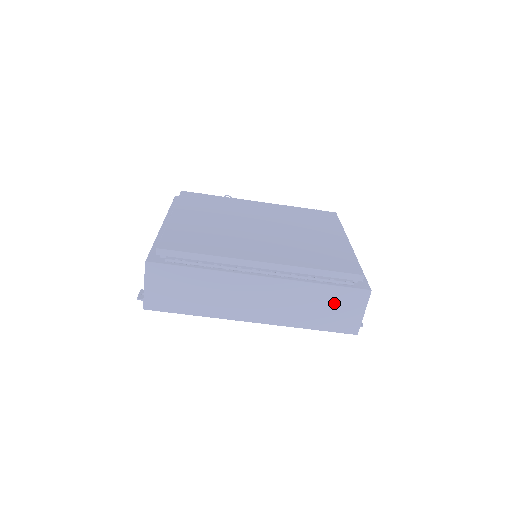
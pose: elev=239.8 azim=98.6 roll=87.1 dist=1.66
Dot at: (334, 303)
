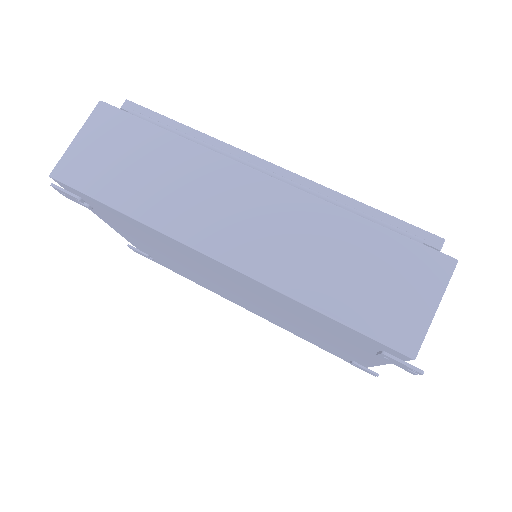
Dot at: (380, 265)
